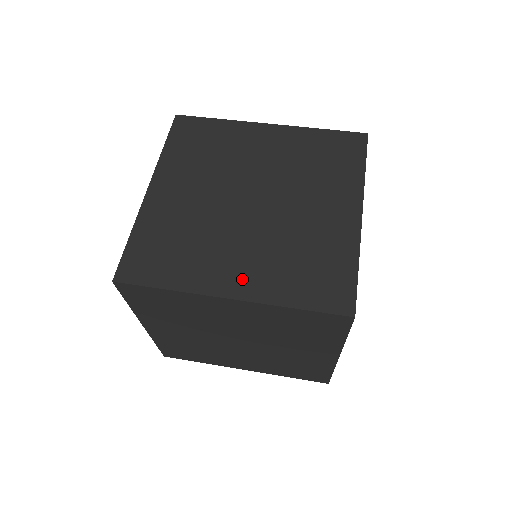
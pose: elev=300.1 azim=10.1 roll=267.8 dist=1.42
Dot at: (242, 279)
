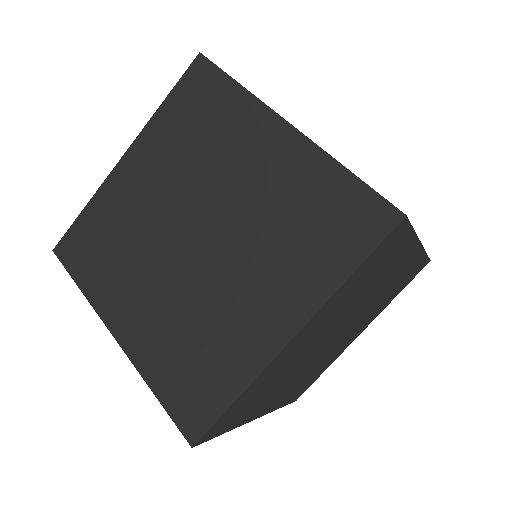
Dot at: (274, 403)
